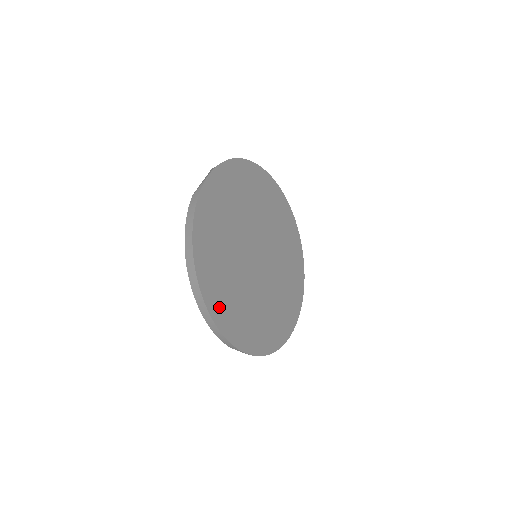
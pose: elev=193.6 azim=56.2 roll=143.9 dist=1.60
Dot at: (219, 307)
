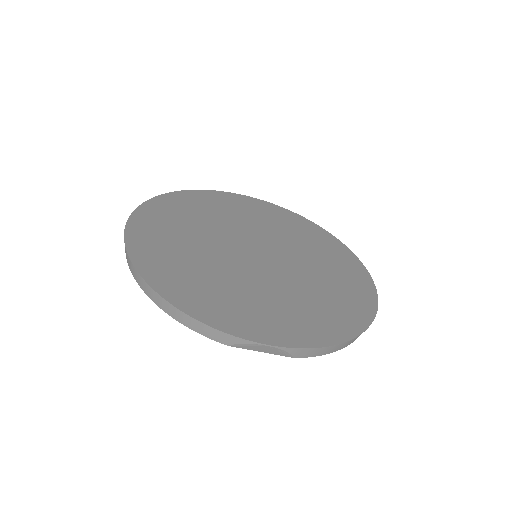
Dot at: (179, 290)
